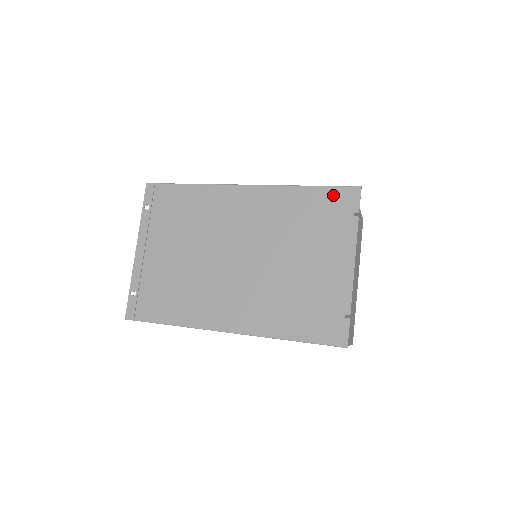
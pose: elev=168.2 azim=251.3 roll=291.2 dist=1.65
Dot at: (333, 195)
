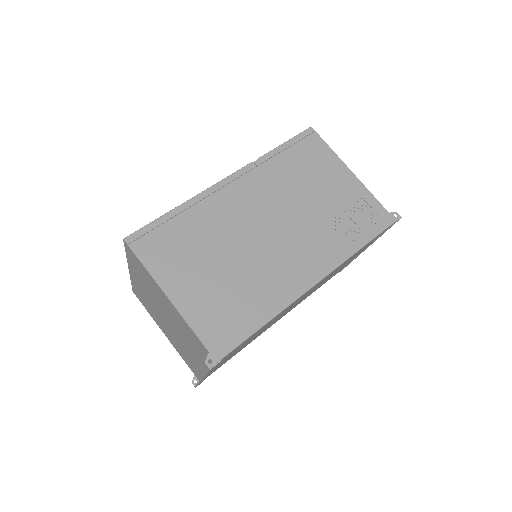
Dot at: occluded
